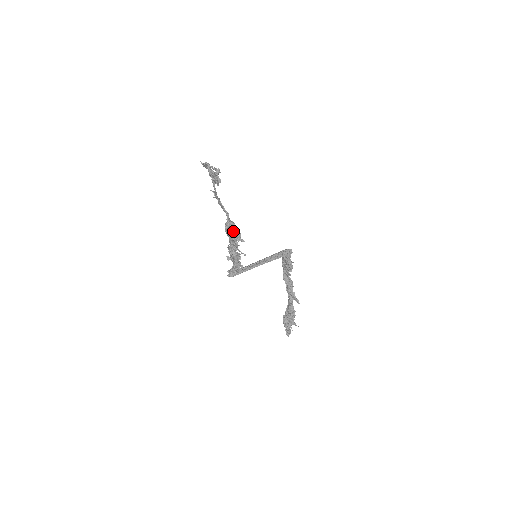
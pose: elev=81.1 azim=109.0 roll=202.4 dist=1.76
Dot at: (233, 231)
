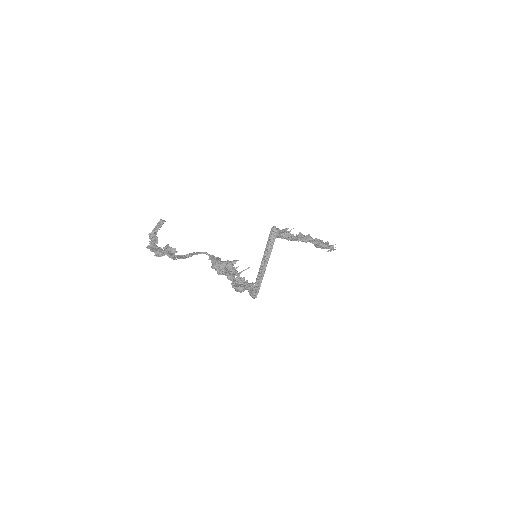
Dot at: (223, 269)
